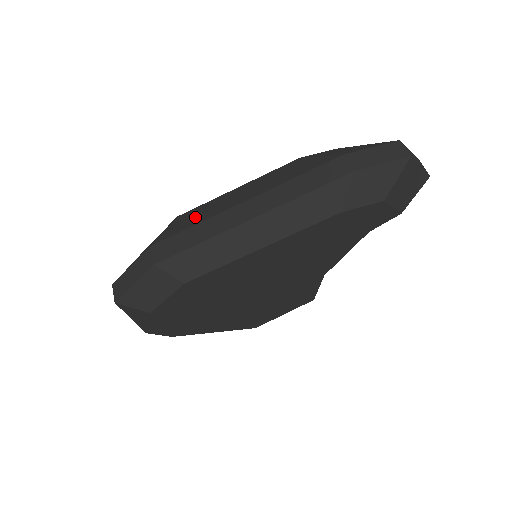
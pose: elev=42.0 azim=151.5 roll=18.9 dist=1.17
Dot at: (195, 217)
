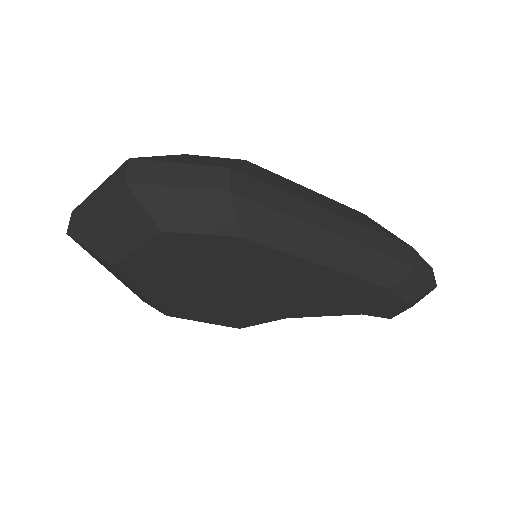
Dot at: (277, 181)
